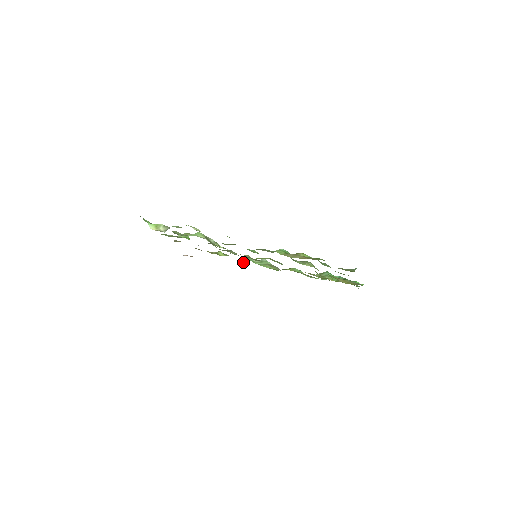
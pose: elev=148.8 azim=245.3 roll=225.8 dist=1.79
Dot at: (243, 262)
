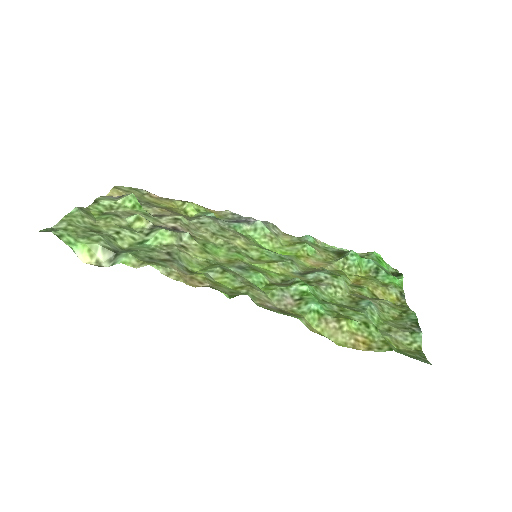
Dot at: (223, 212)
